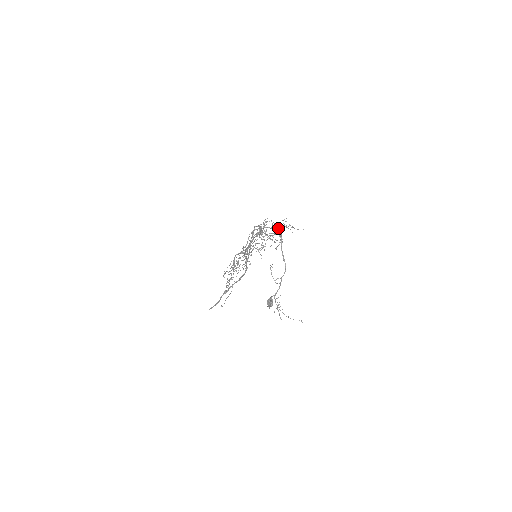
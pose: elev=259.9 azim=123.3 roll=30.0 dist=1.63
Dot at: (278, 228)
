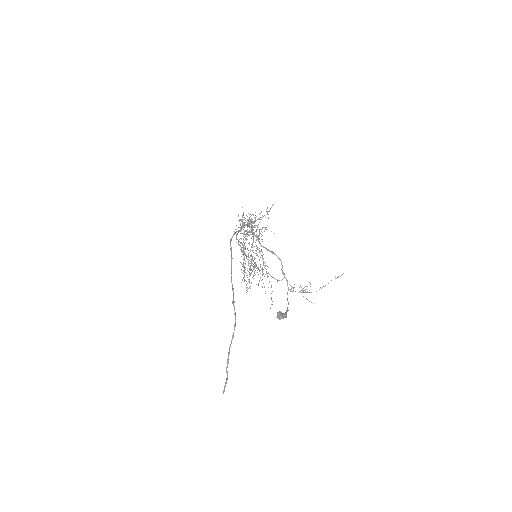
Dot at: (251, 220)
